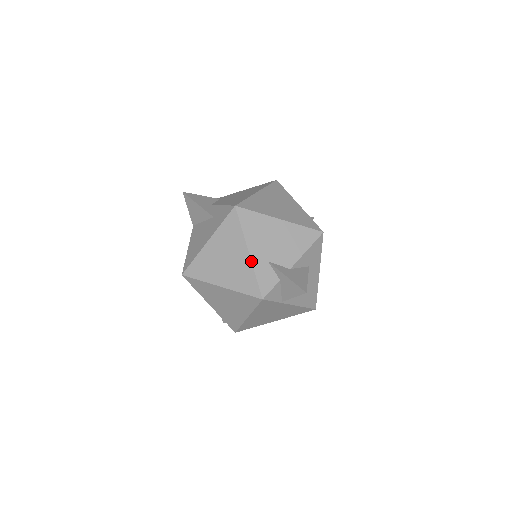
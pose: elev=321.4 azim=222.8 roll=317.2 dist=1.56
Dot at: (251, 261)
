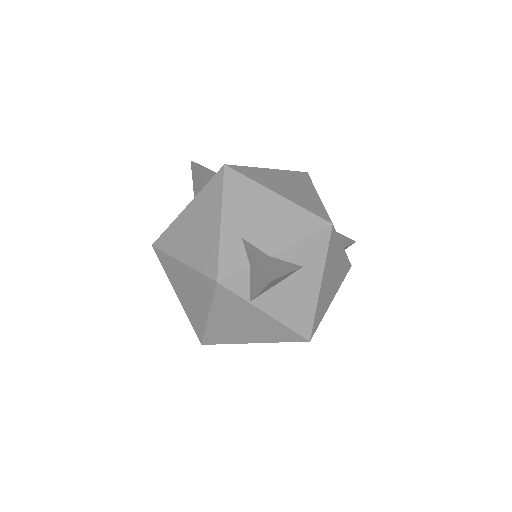
Dot at: (220, 231)
